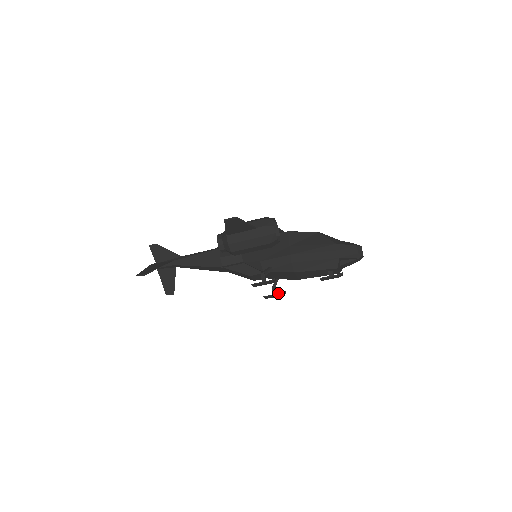
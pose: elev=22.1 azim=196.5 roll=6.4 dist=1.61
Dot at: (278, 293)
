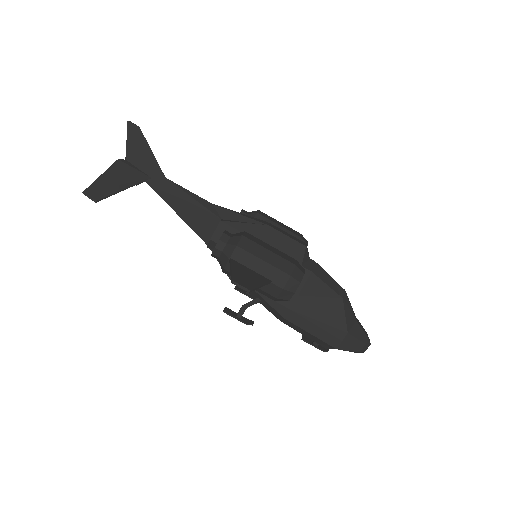
Dot at: (252, 298)
